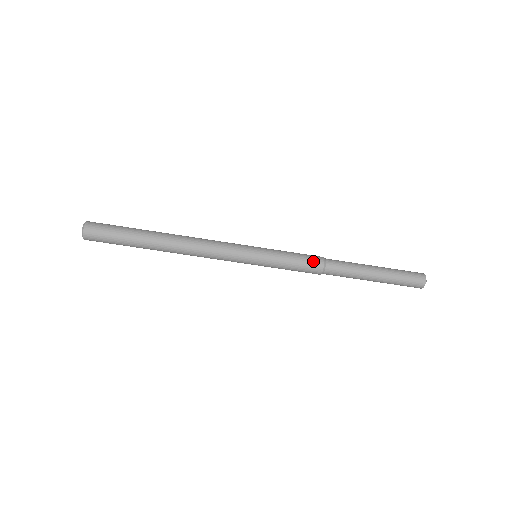
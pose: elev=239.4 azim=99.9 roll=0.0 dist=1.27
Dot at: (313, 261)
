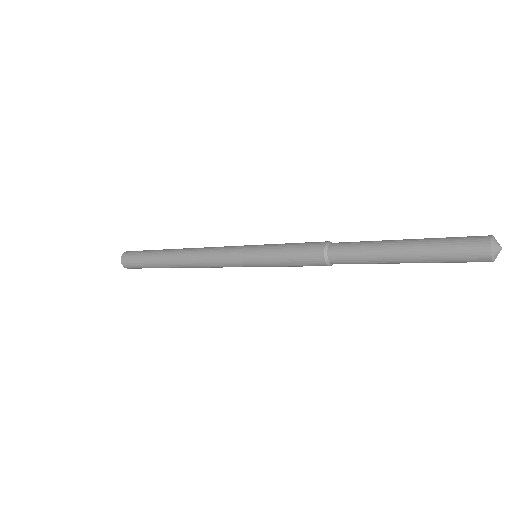
Dot at: occluded
